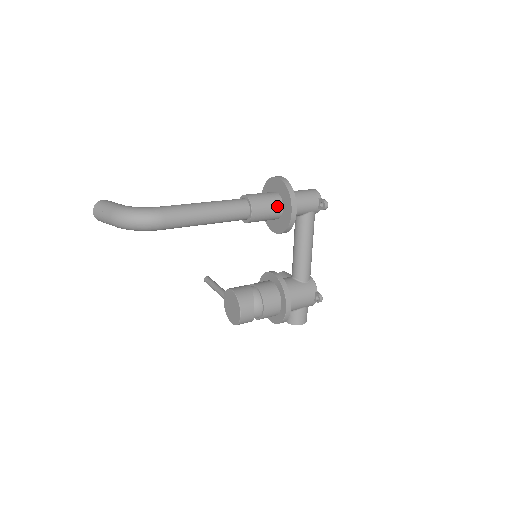
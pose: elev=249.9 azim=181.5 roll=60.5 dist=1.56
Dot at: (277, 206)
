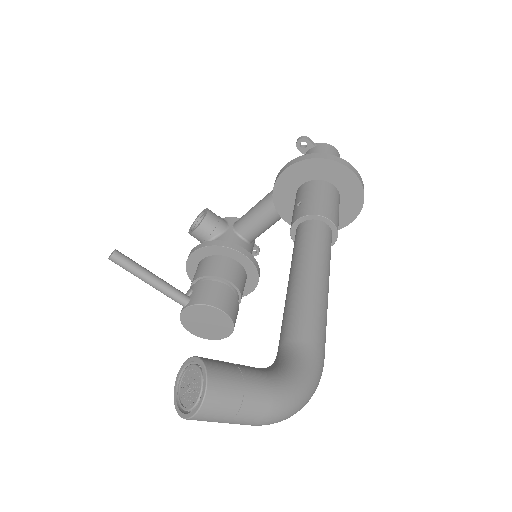
Dot at: occluded
